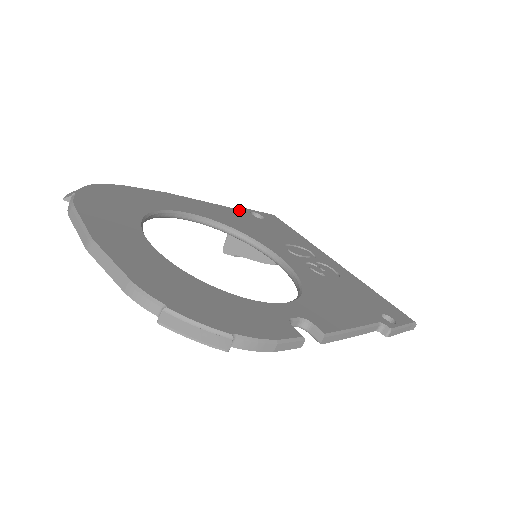
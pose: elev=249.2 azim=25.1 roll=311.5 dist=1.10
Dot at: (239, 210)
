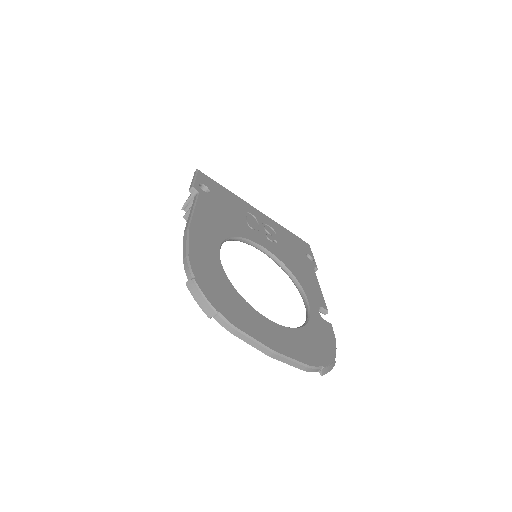
Dot at: (200, 195)
